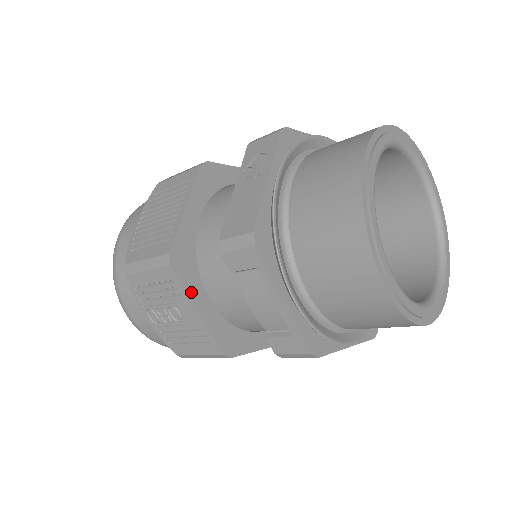
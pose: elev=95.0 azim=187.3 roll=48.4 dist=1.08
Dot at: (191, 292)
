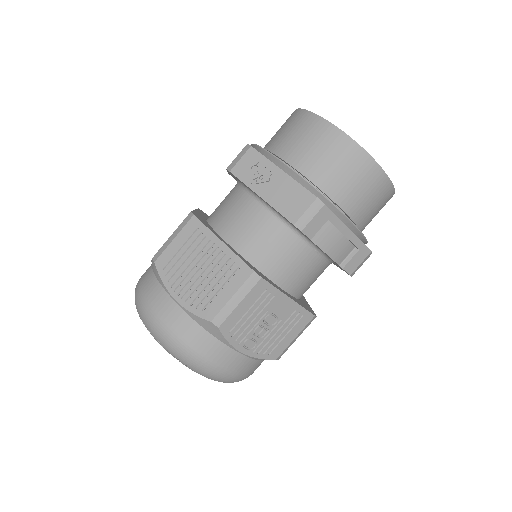
Dot at: (278, 289)
